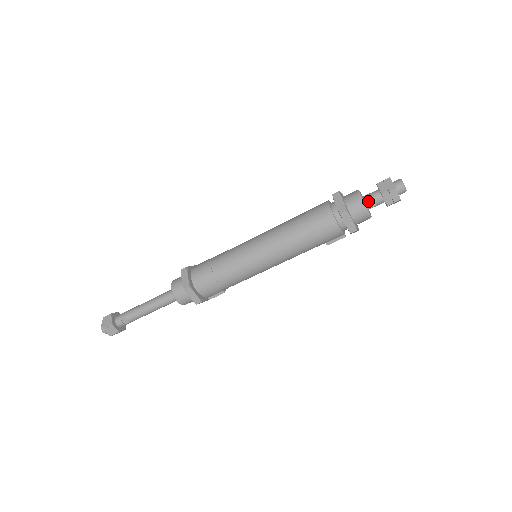
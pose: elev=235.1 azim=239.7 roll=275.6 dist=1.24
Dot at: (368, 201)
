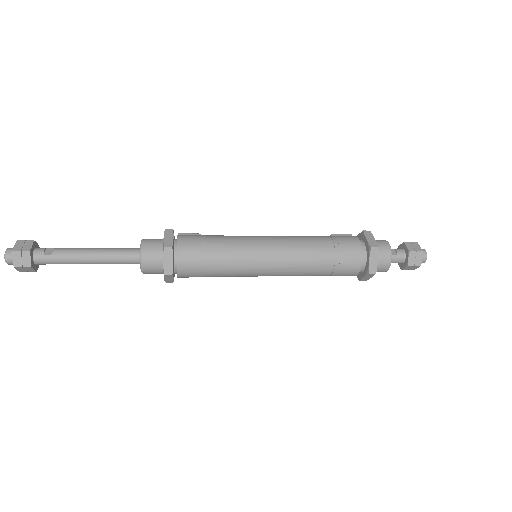
Dot at: occluded
